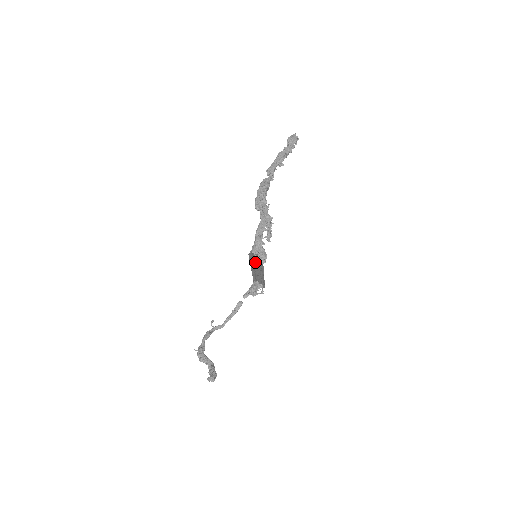
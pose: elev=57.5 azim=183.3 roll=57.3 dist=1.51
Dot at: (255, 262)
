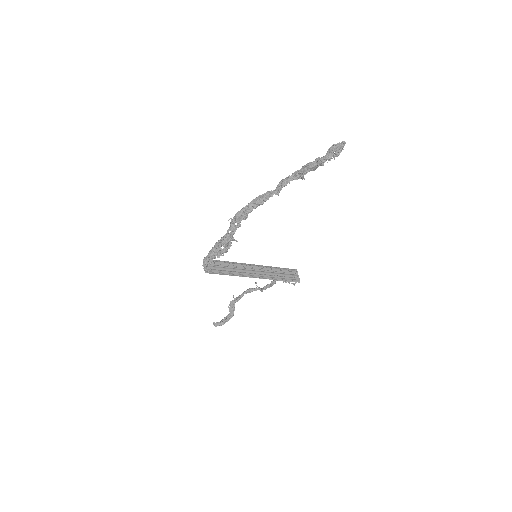
Dot at: (219, 266)
